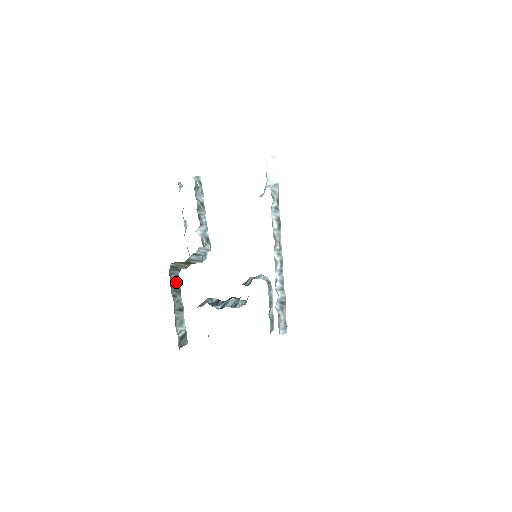
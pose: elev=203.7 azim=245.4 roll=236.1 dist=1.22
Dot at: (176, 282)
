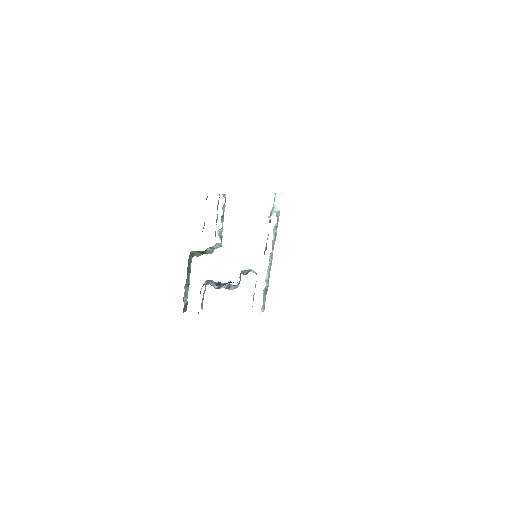
Dot at: (190, 265)
